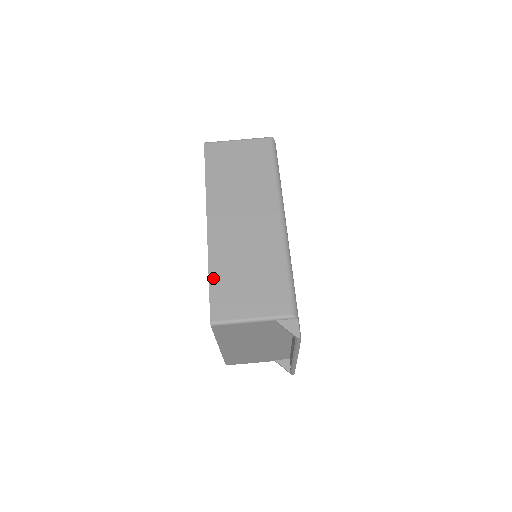
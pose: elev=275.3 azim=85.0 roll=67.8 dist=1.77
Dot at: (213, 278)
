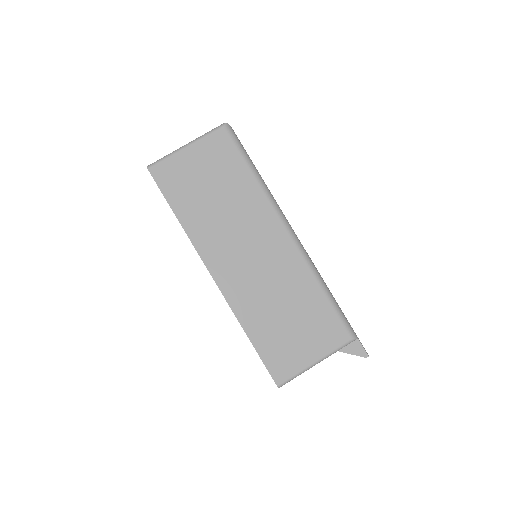
Dot at: (255, 339)
